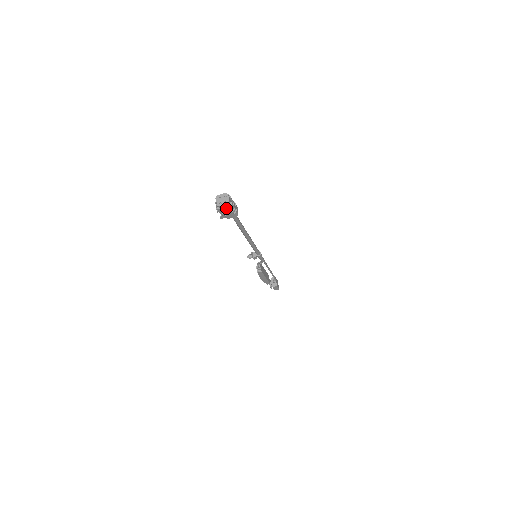
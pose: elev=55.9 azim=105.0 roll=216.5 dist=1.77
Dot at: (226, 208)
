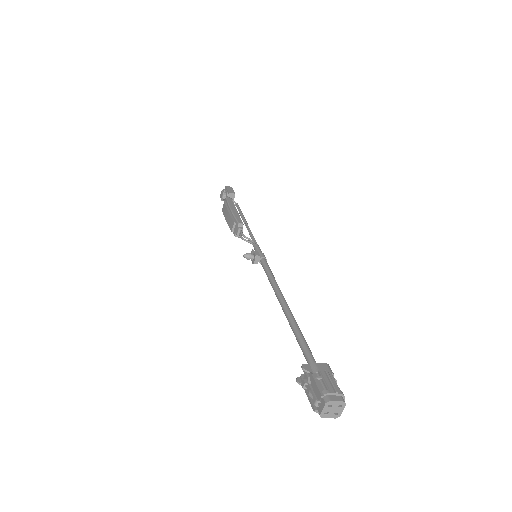
Dot at: (328, 414)
